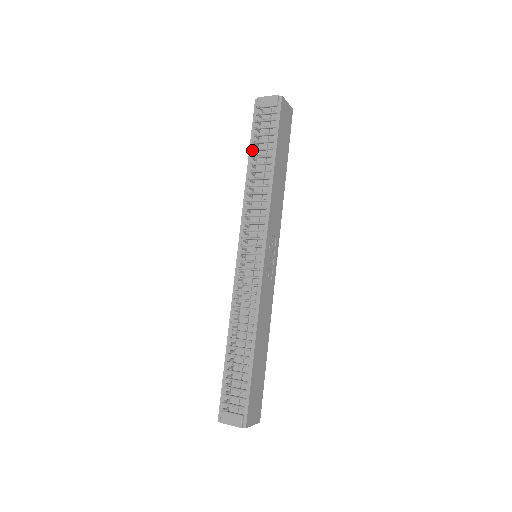
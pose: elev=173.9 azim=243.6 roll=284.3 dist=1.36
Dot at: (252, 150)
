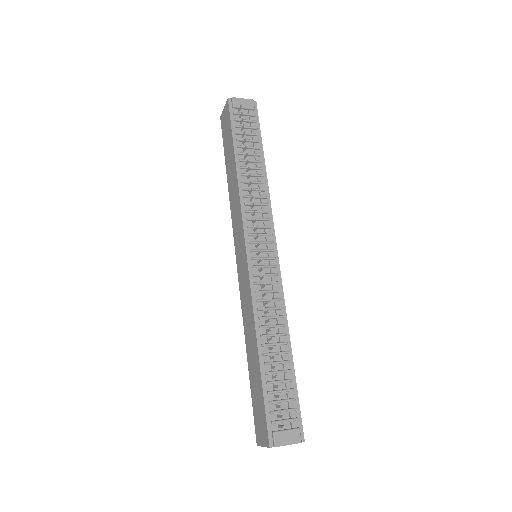
Dot at: (239, 146)
